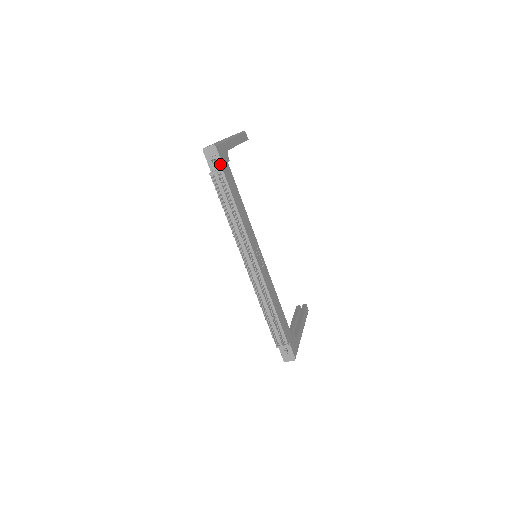
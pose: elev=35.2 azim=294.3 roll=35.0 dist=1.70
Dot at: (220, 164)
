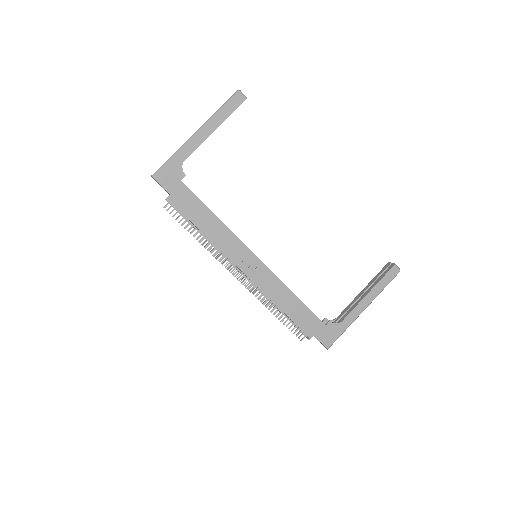
Dot at: (167, 191)
